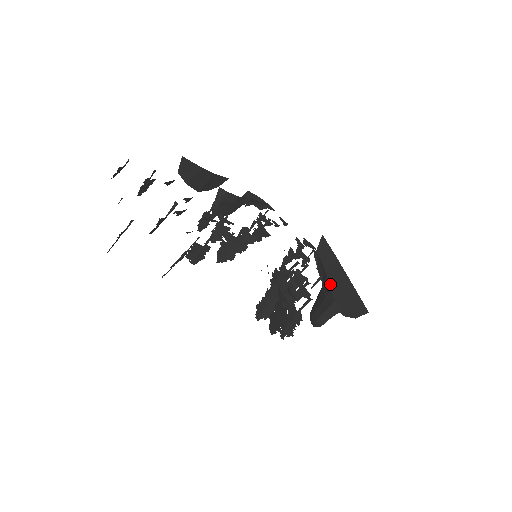
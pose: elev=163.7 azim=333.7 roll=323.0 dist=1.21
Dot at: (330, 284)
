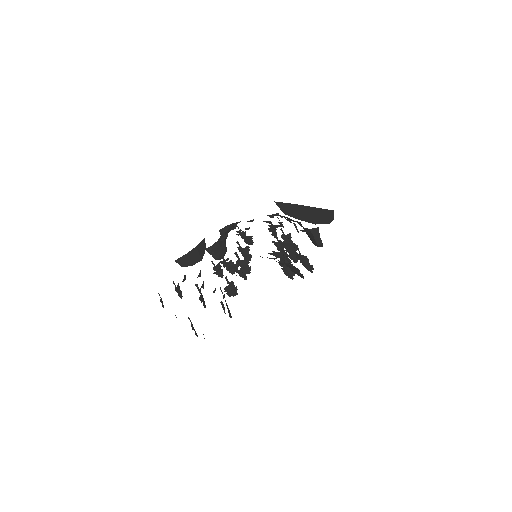
Dot at: (306, 218)
